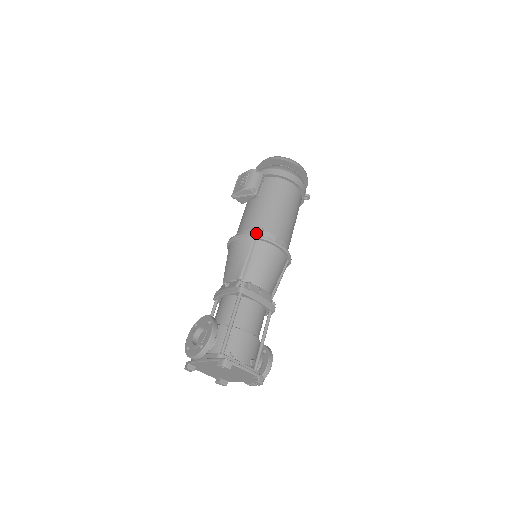
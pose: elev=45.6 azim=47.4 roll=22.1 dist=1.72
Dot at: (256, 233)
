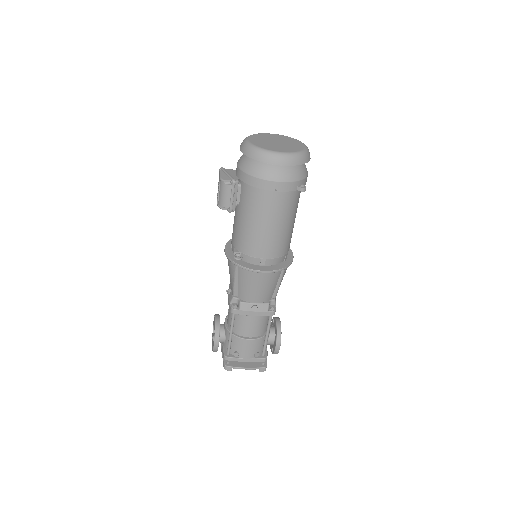
Dot at: (238, 257)
